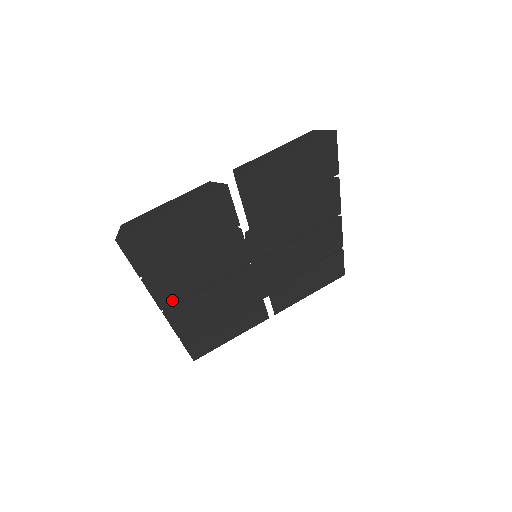
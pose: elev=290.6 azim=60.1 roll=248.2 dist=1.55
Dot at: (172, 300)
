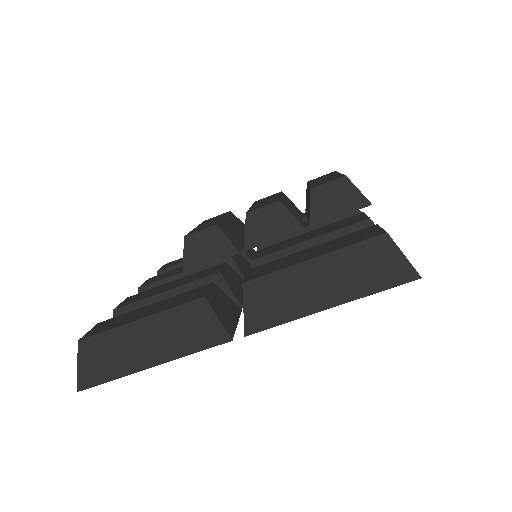
Dot at: occluded
